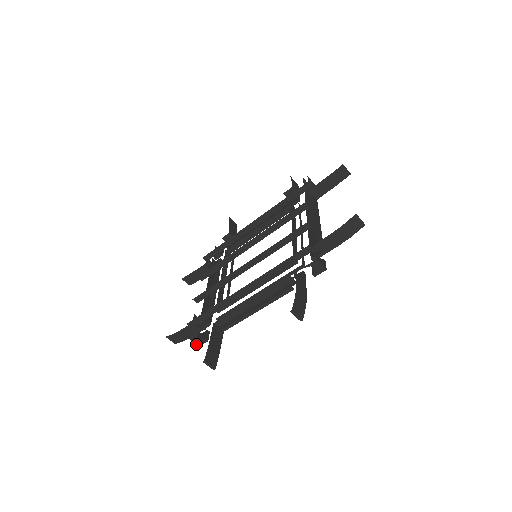
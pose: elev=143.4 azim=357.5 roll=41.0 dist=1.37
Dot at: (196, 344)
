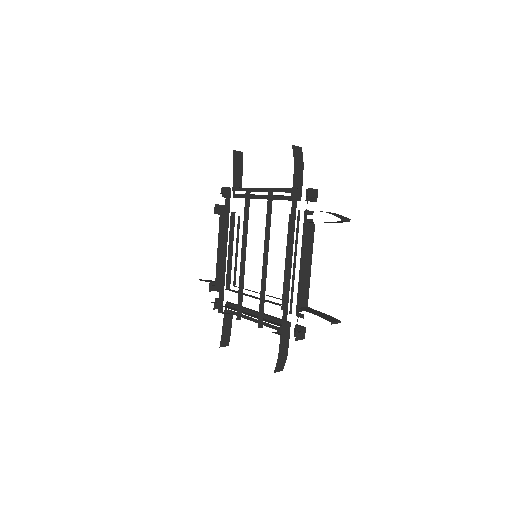
Dot at: occluded
